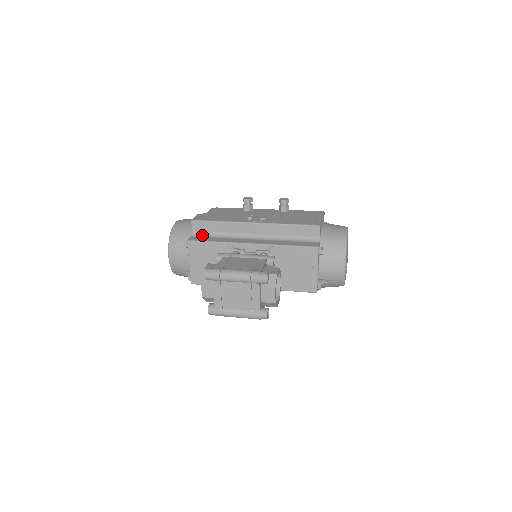
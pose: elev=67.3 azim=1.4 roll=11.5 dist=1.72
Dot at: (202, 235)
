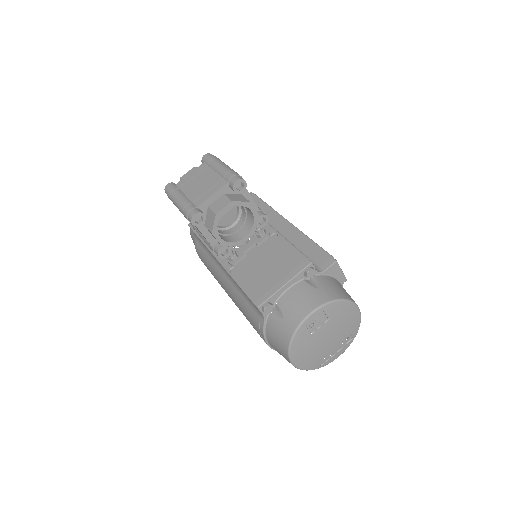
Dot at: occluded
